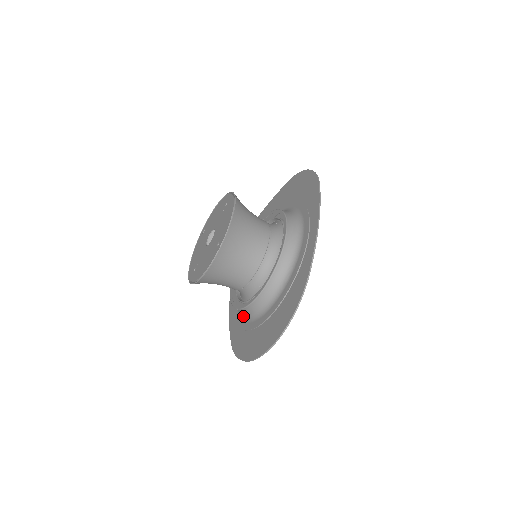
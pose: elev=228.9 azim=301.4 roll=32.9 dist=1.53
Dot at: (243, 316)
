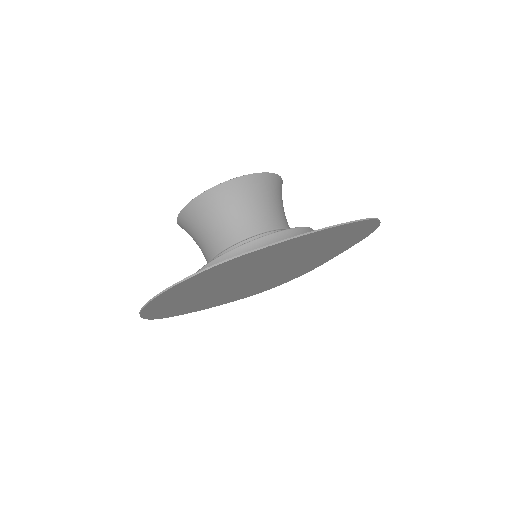
Dot at: occluded
